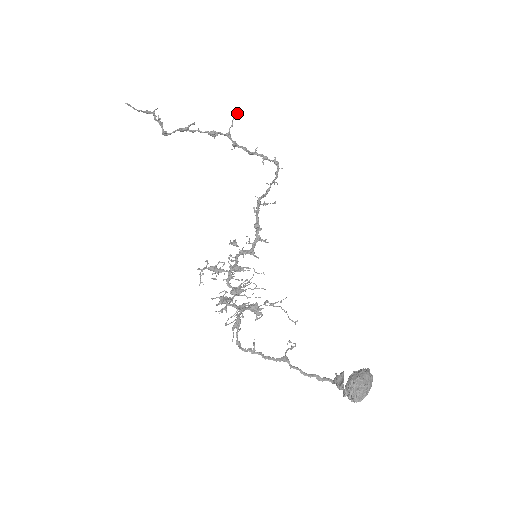
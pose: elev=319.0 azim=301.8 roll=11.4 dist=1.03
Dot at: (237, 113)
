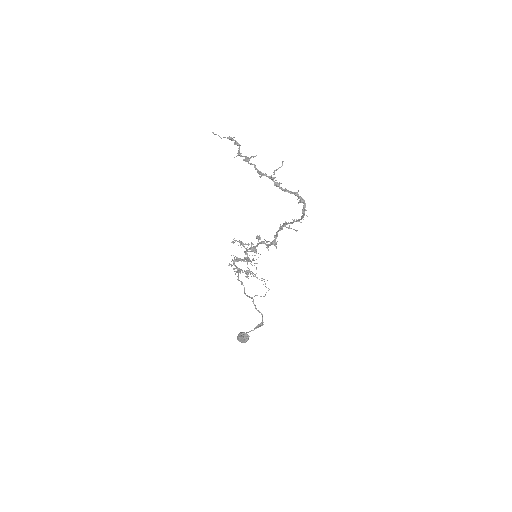
Dot at: (278, 168)
